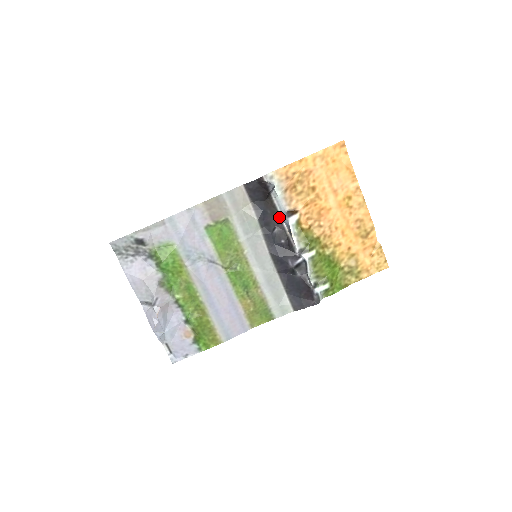
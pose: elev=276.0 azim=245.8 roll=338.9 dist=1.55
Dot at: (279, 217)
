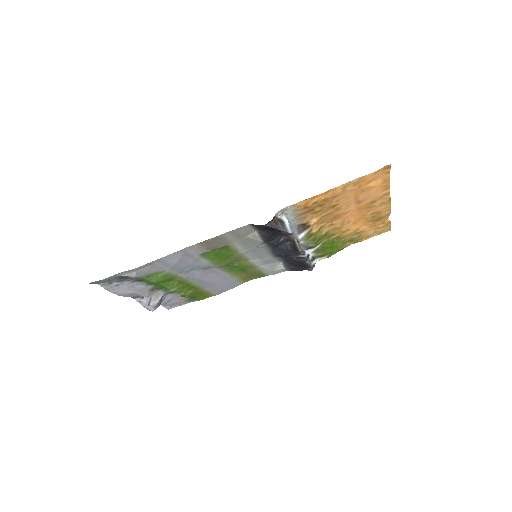
Dot at: (288, 233)
